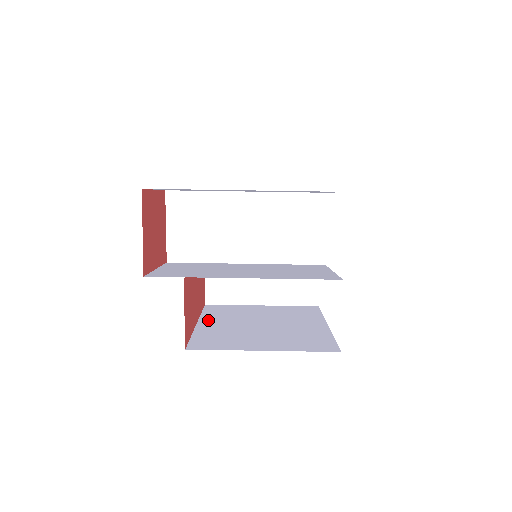
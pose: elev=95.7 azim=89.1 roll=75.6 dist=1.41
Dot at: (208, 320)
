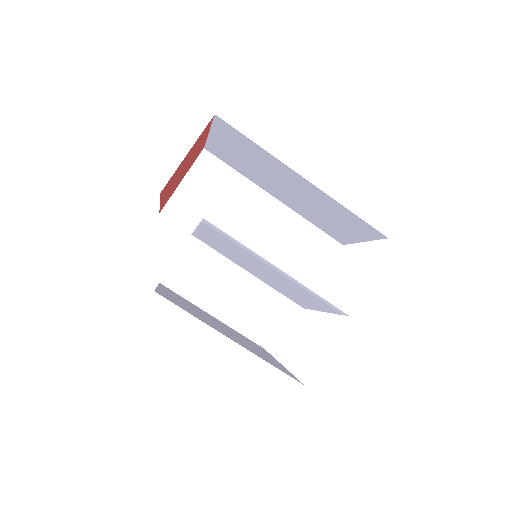
Dot at: occluded
